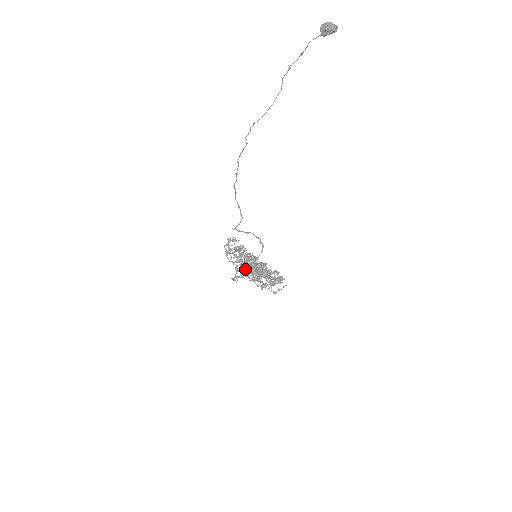
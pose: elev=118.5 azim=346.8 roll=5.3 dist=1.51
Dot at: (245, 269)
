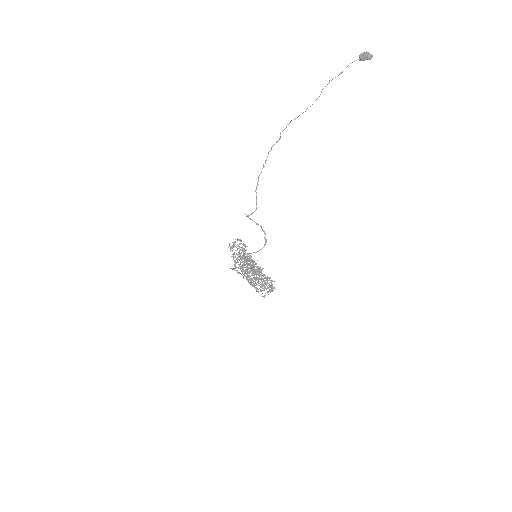
Dot at: occluded
